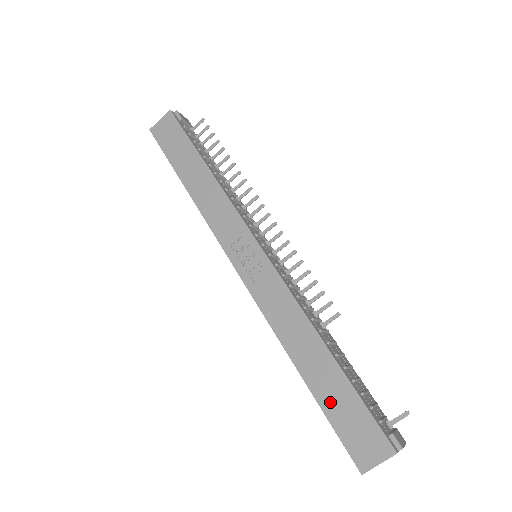
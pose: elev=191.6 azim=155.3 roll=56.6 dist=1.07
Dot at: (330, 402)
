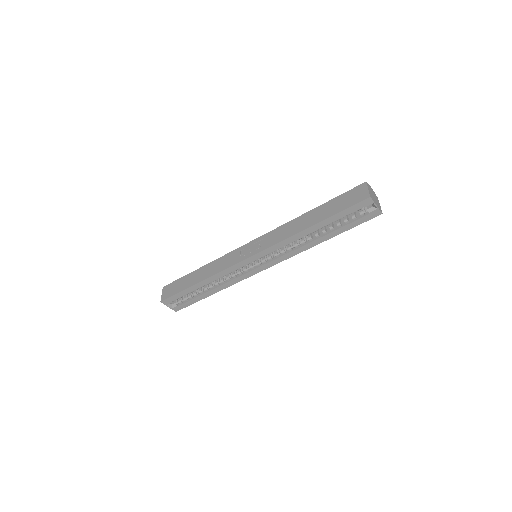
Dot at: (333, 211)
